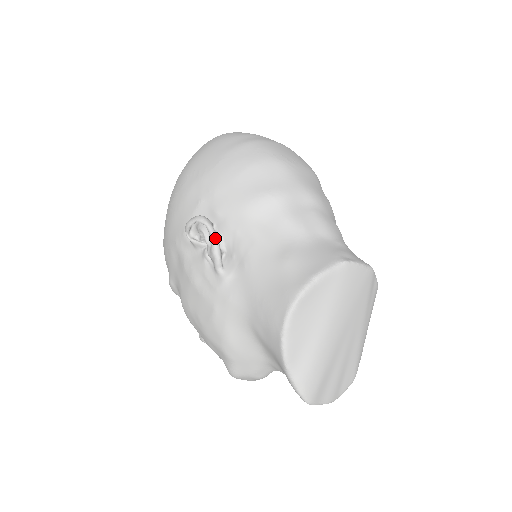
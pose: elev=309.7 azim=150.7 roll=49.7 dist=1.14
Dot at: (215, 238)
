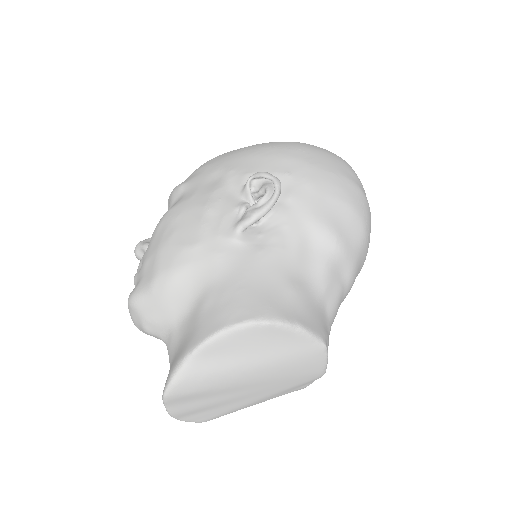
Dot at: (270, 207)
